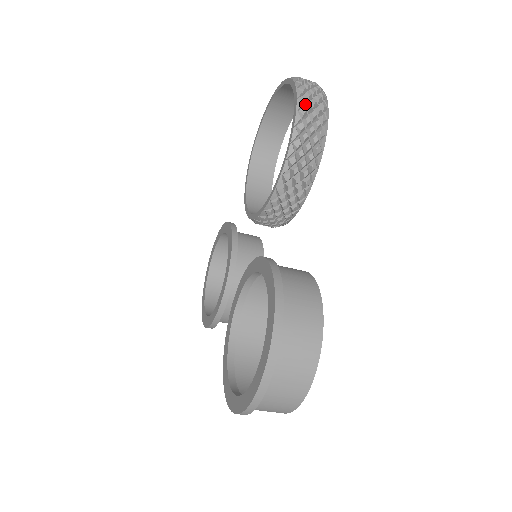
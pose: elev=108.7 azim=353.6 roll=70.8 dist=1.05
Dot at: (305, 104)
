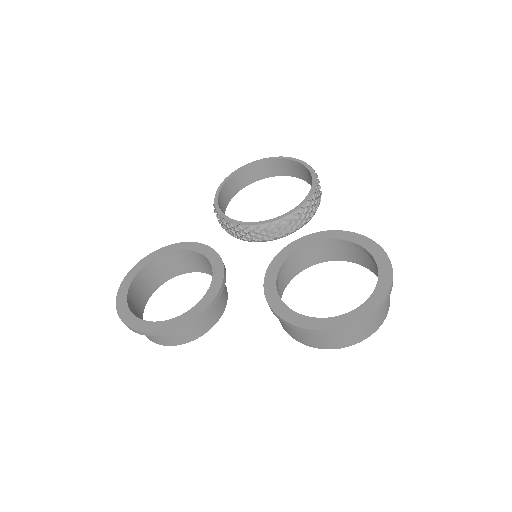
Dot at: occluded
